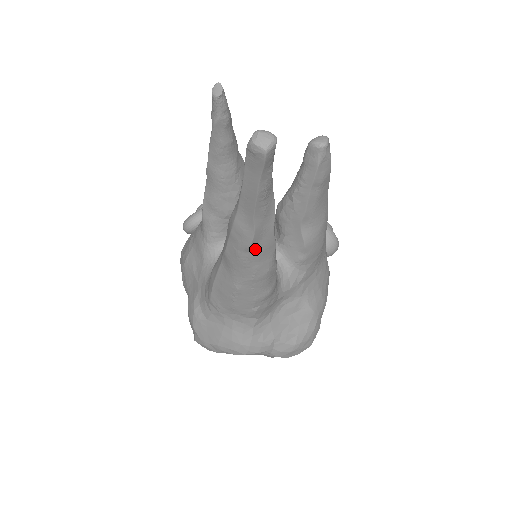
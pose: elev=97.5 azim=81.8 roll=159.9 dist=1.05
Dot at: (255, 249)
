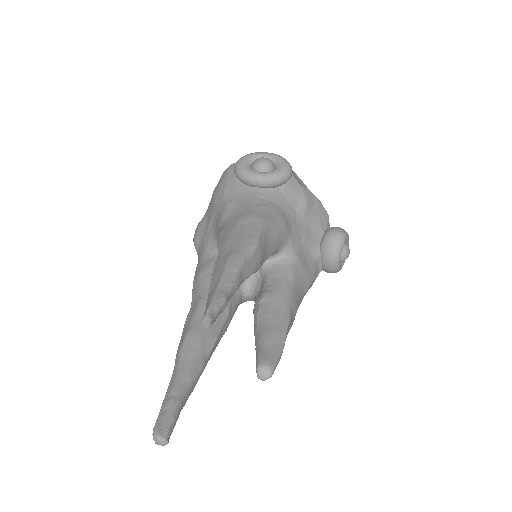
Dot at: occluded
